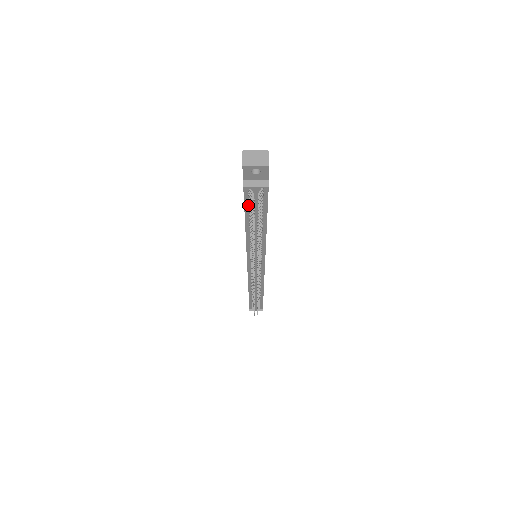
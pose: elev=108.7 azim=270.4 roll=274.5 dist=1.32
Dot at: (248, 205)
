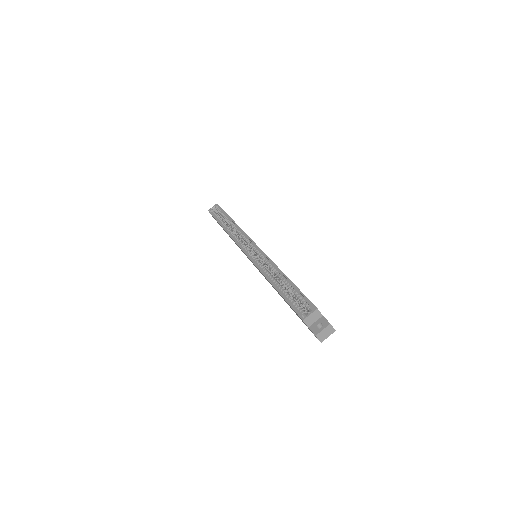
Dot at: occluded
